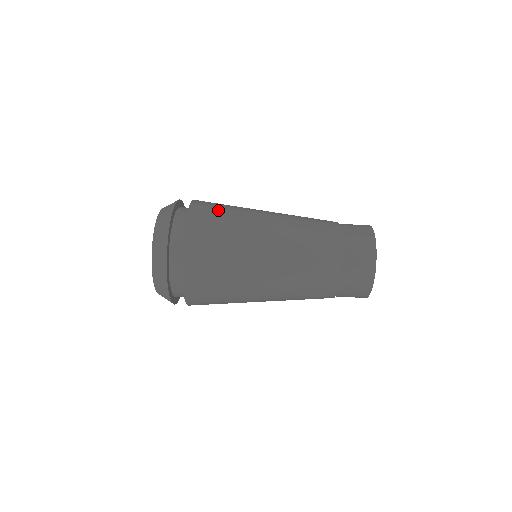
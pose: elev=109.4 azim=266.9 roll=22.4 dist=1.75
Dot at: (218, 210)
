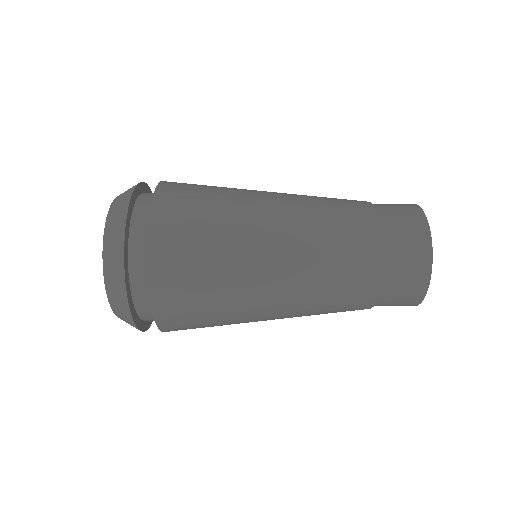
Dot at: (195, 219)
